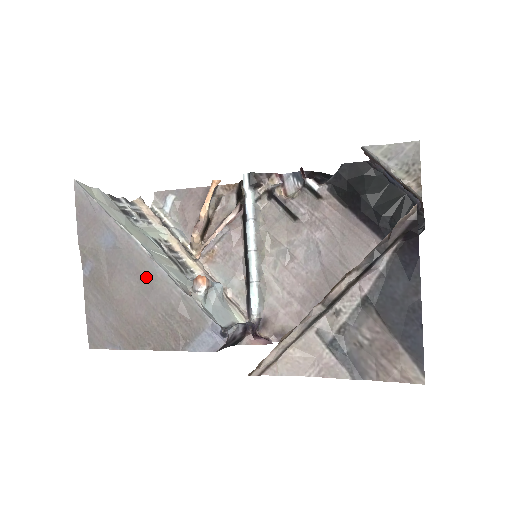
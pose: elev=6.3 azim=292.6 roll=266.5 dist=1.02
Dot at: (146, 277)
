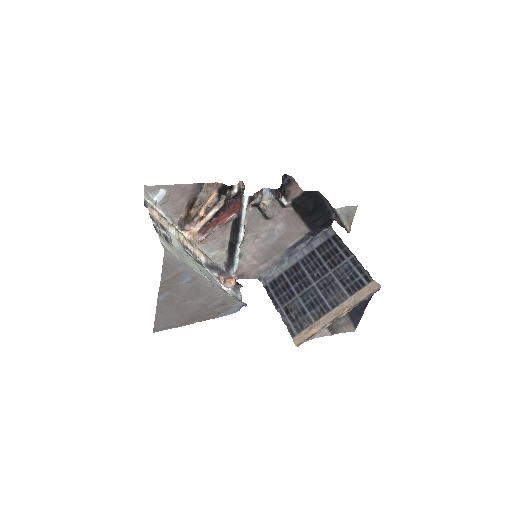
Dot at: (206, 292)
